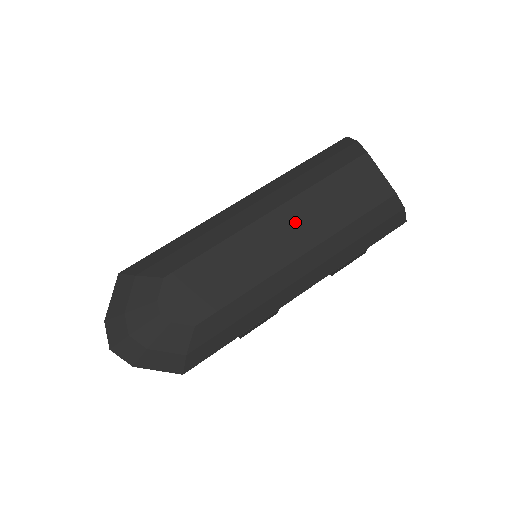
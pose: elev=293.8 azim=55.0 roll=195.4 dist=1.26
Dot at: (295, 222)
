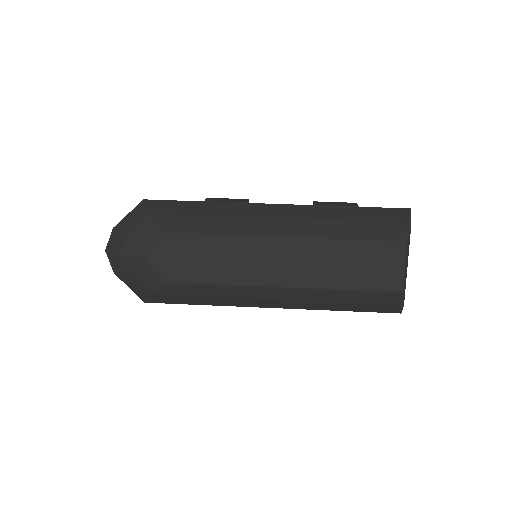
Dot at: (298, 258)
